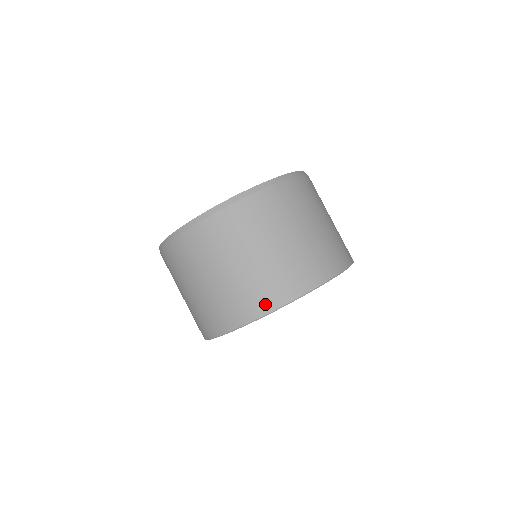
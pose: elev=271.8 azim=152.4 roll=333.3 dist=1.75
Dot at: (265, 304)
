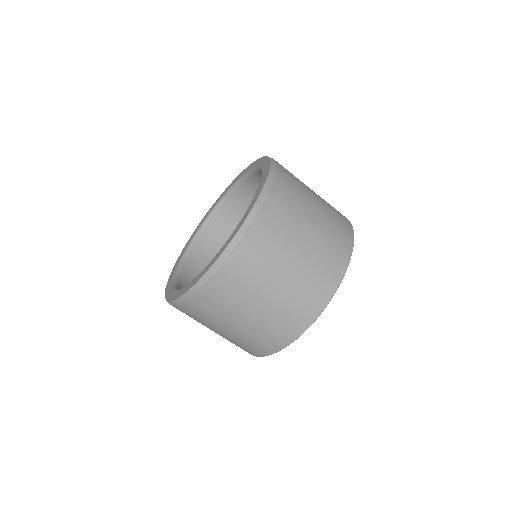
Dot at: (246, 351)
